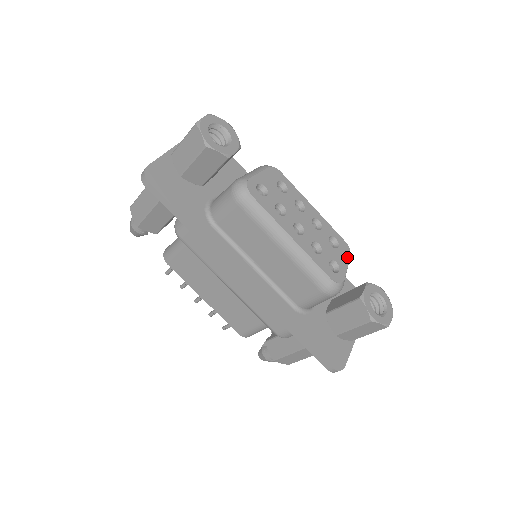
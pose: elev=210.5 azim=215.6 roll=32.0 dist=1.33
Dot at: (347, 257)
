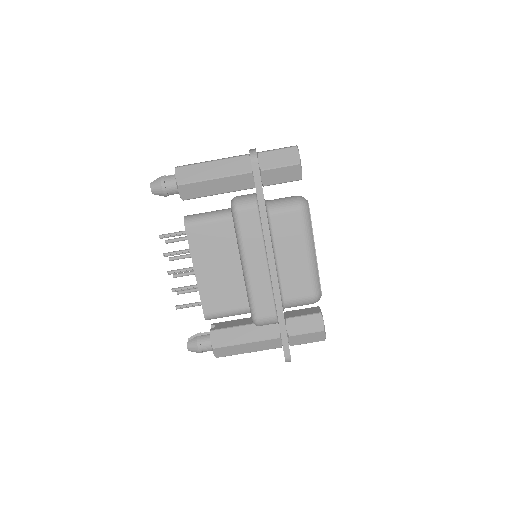
Dot at: occluded
